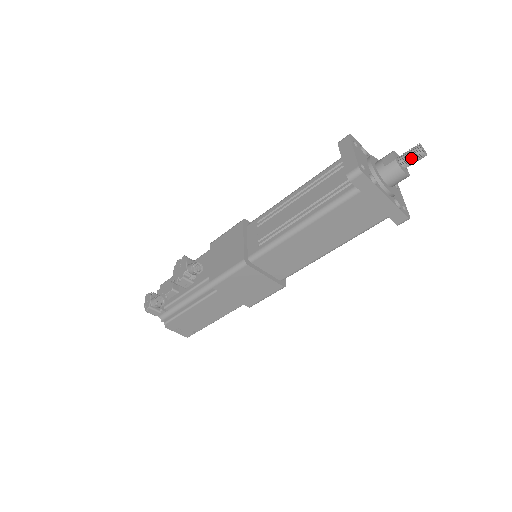
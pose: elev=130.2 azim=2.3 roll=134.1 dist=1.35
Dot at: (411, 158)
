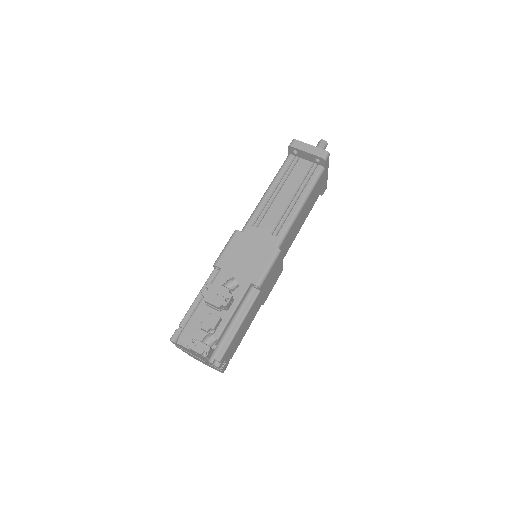
Dot at: (324, 148)
